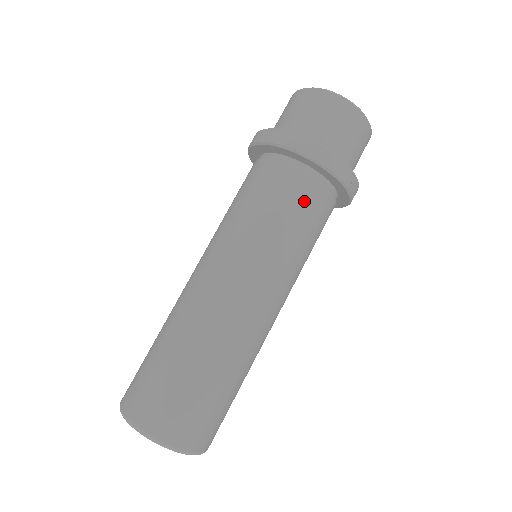
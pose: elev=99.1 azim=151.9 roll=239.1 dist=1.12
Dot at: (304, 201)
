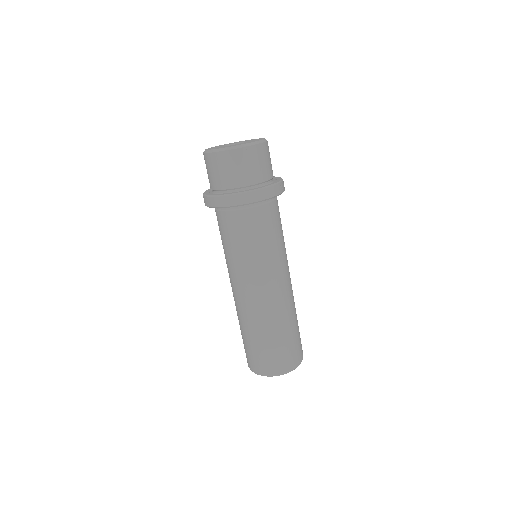
Dot at: (266, 222)
